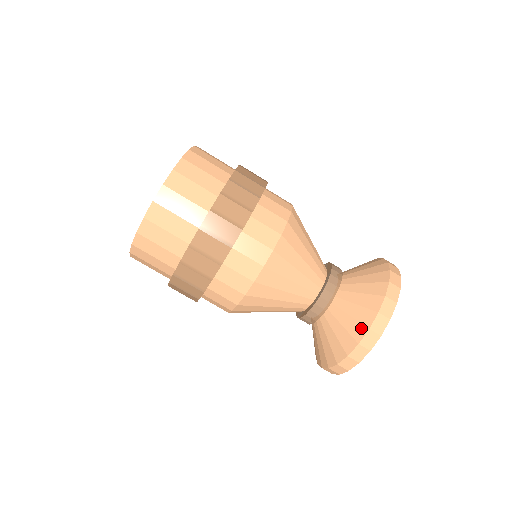
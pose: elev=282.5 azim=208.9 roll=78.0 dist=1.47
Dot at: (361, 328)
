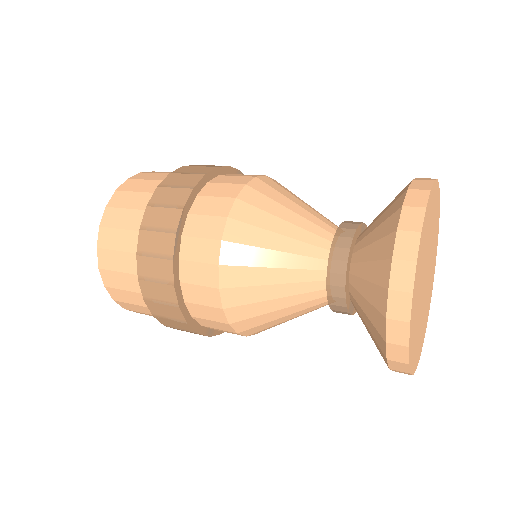
Dot at: (381, 293)
